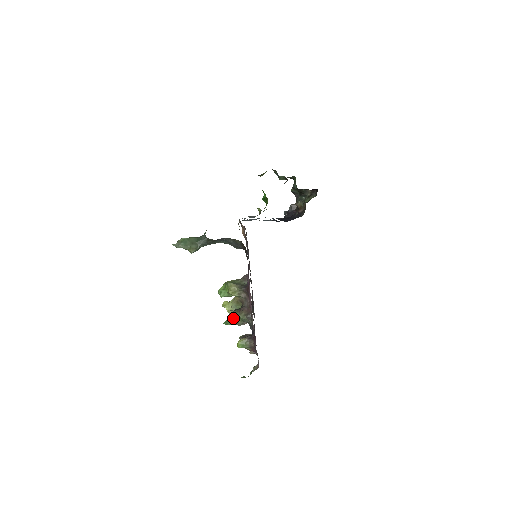
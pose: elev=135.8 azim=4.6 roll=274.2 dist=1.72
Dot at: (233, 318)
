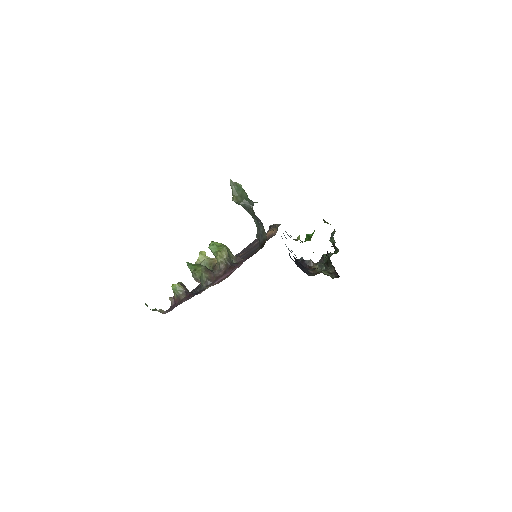
Dot at: (197, 268)
